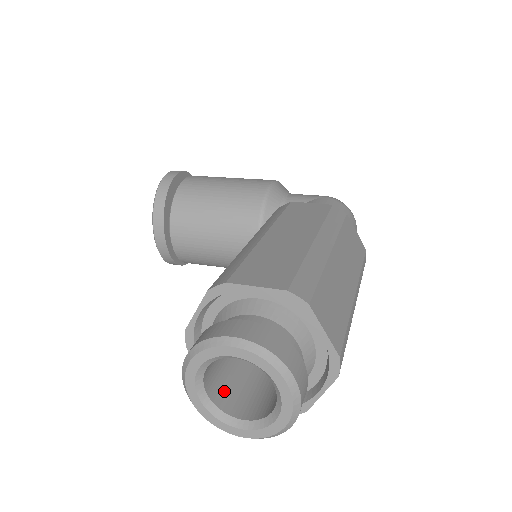
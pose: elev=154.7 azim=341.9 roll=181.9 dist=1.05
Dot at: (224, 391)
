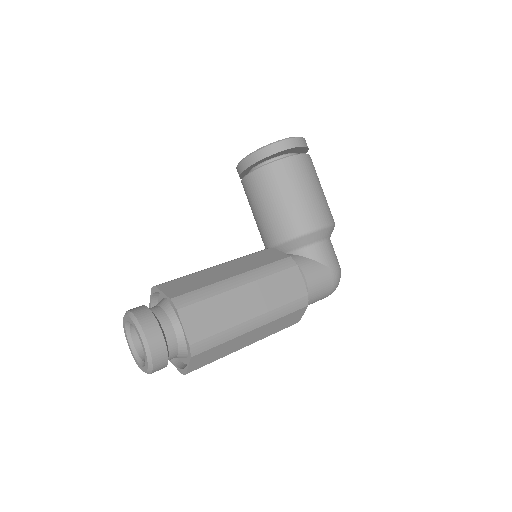
Dot at: occluded
